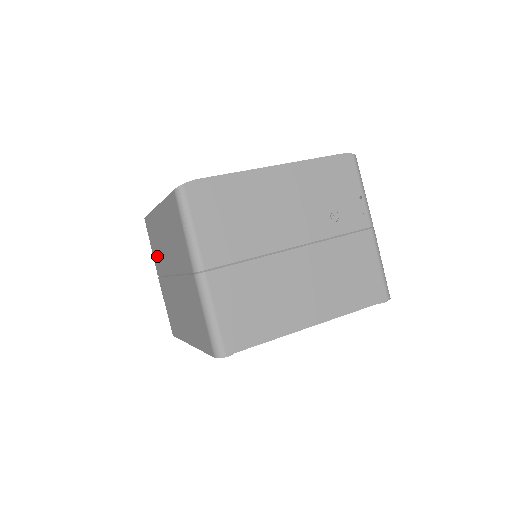
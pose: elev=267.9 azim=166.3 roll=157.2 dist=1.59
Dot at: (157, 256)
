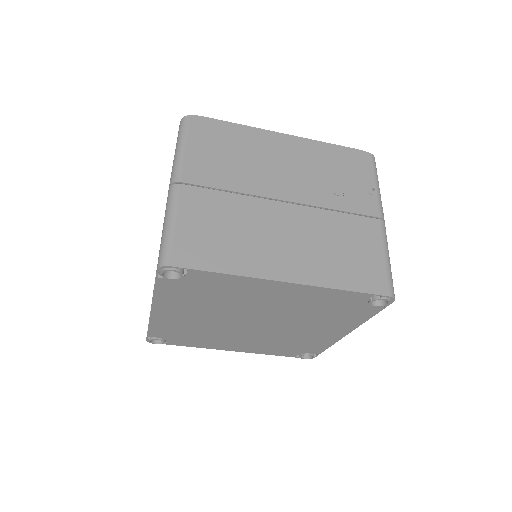
Dot at: occluded
